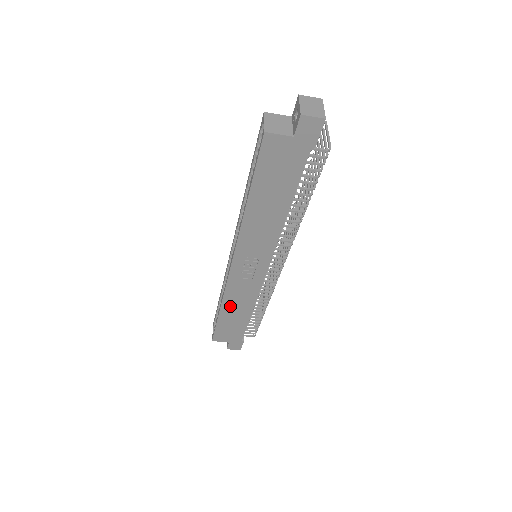
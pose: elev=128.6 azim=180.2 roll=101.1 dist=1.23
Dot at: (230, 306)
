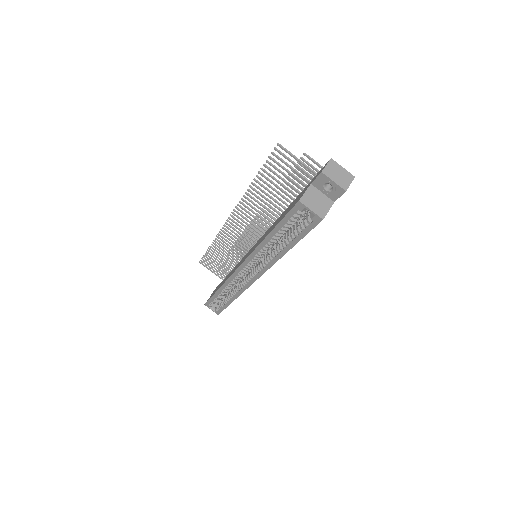
Dot at: occluded
